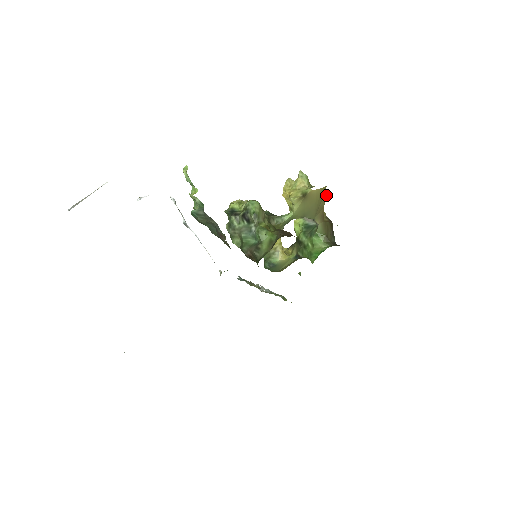
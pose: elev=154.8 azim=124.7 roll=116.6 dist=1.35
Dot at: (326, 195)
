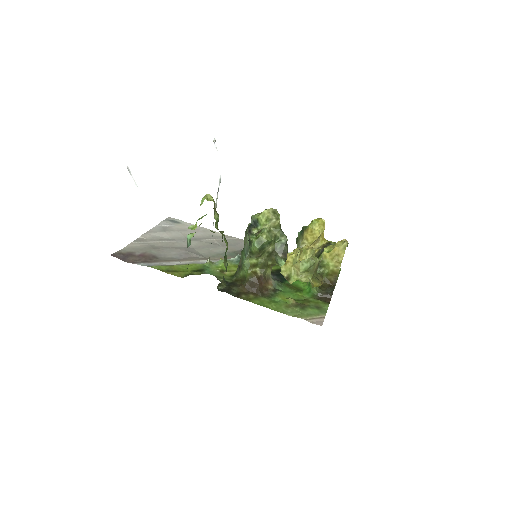
Dot at: (317, 286)
